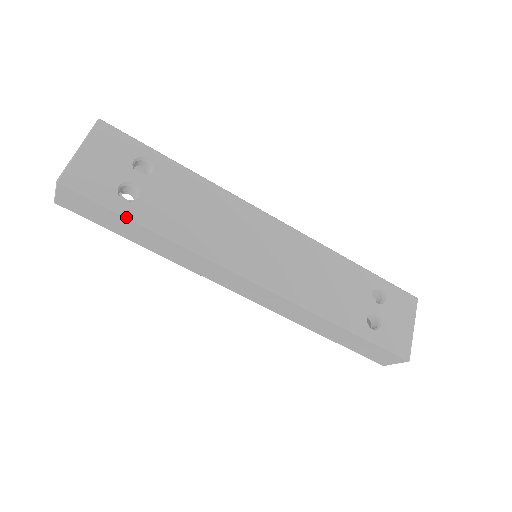
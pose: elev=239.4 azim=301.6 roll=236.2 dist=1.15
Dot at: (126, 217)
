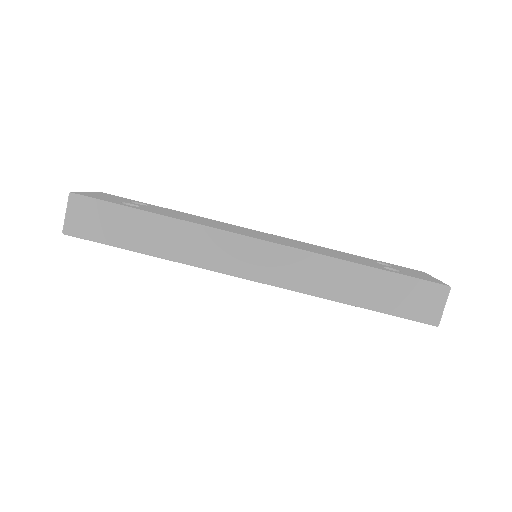
Dot at: (131, 208)
